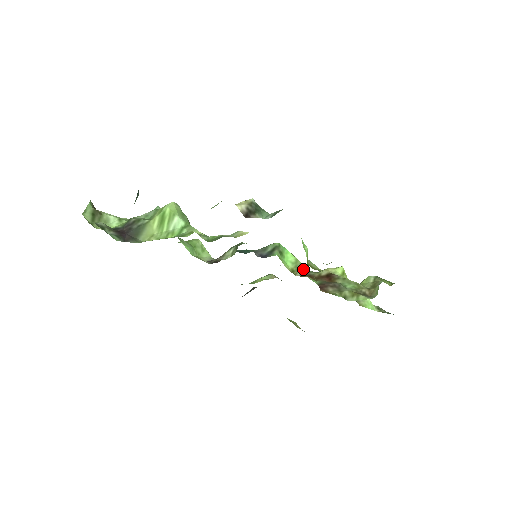
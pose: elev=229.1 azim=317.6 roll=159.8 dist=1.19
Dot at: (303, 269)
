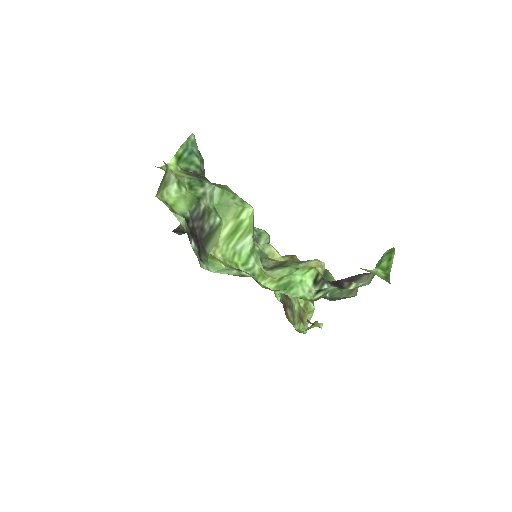
Dot at: occluded
